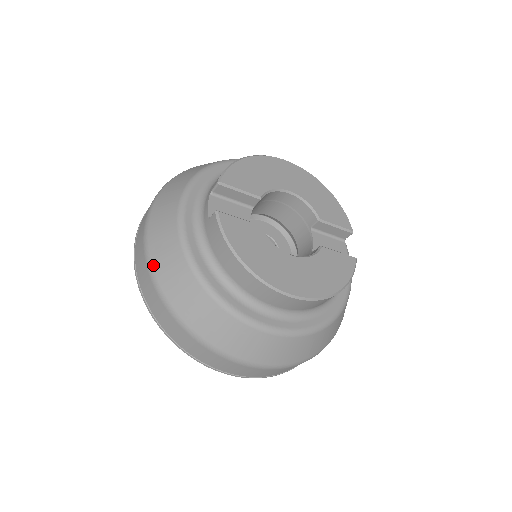
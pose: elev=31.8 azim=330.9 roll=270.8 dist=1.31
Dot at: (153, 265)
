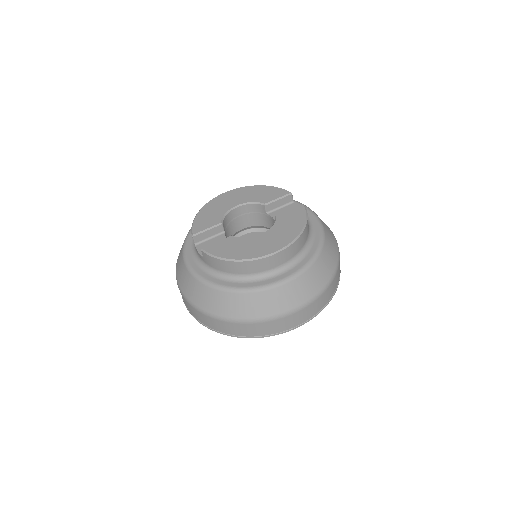
Dot at: (199, 307)
